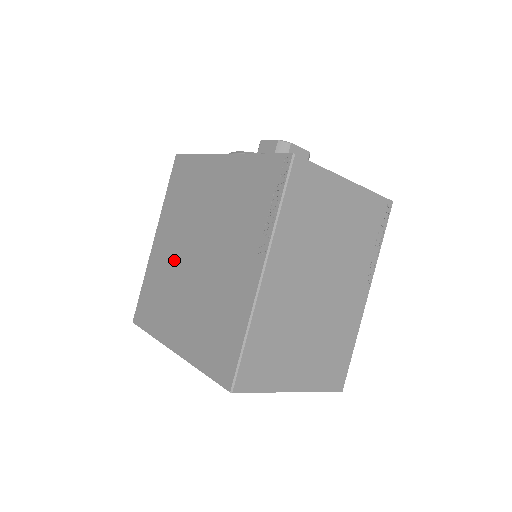
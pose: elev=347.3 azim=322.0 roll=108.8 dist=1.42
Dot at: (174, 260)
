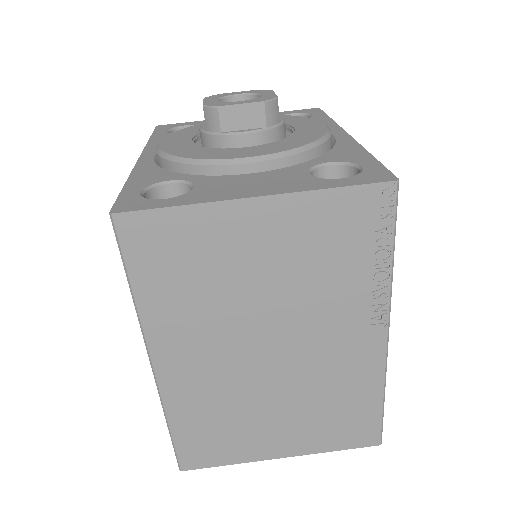
Dot at: occluded
